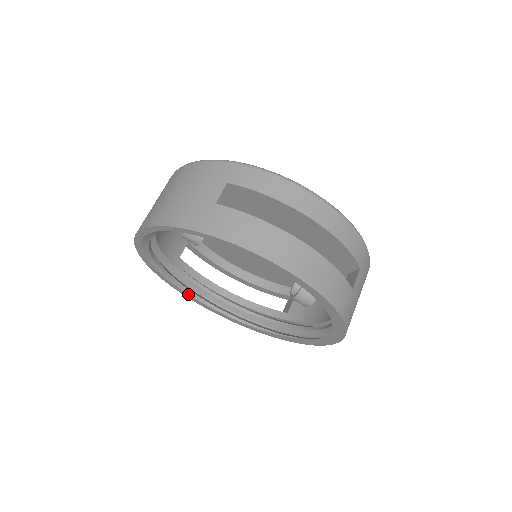
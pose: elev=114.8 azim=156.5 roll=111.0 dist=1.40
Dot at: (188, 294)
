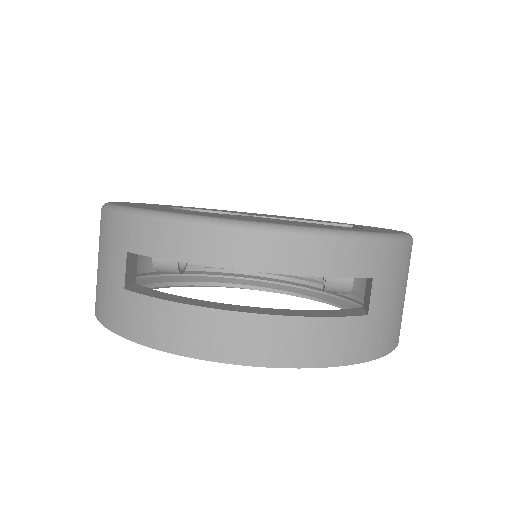
Dot at: occluded
